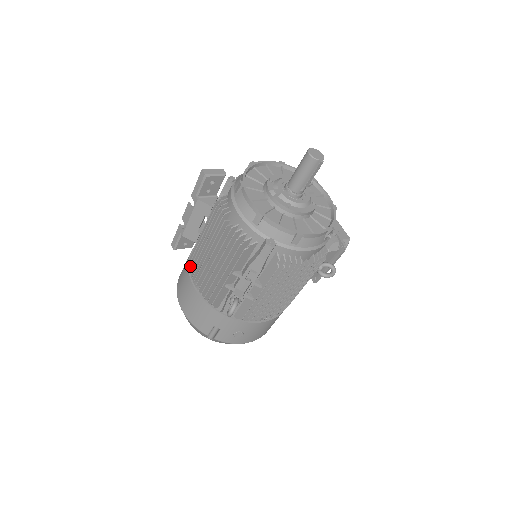
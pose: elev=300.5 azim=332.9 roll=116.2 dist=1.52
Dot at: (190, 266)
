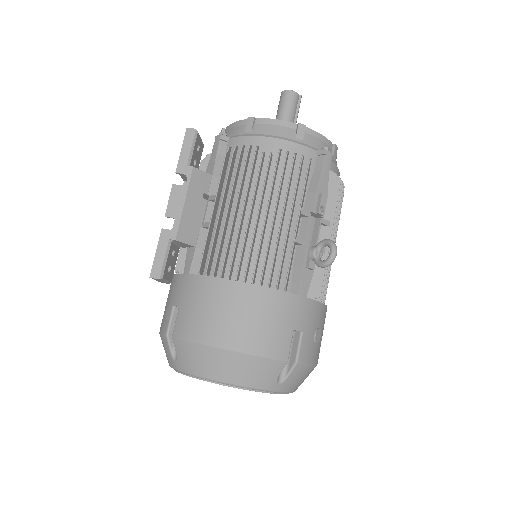
Dot at: (205, 279)
